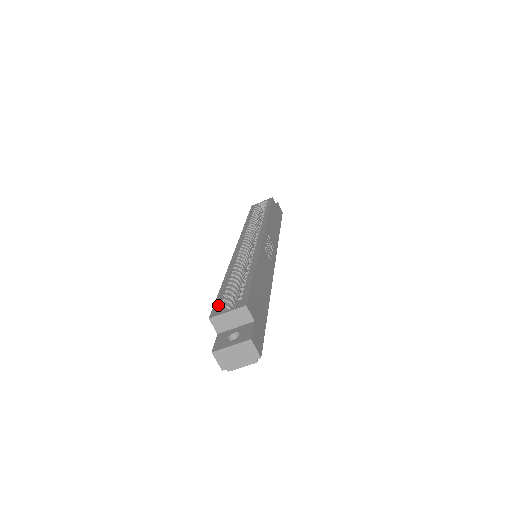
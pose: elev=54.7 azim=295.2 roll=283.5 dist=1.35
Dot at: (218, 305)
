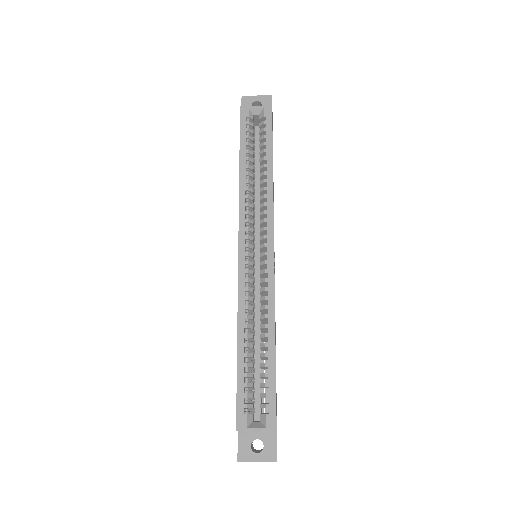
Dot at: (242, 408)
